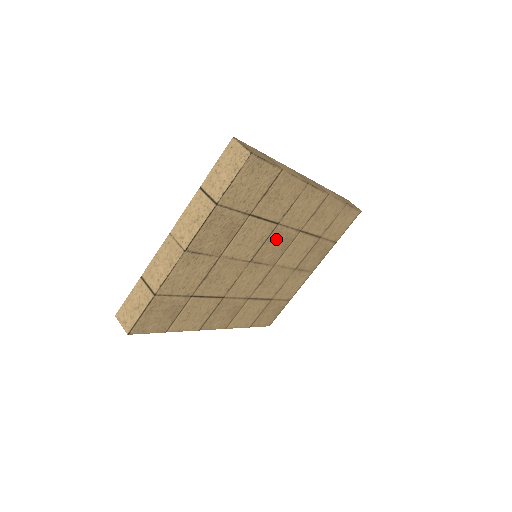
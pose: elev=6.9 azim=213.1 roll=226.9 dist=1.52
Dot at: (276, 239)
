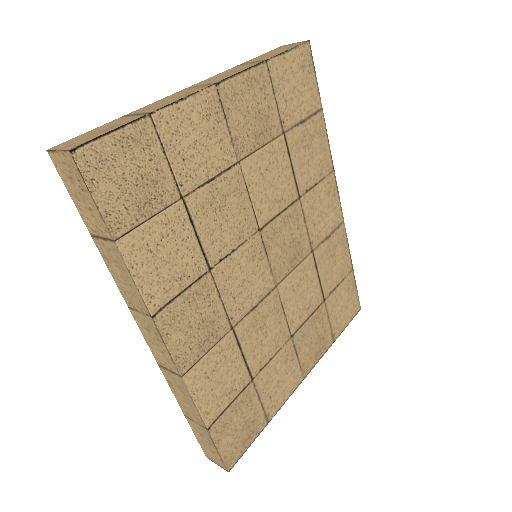
Dot at: (291, 227)
